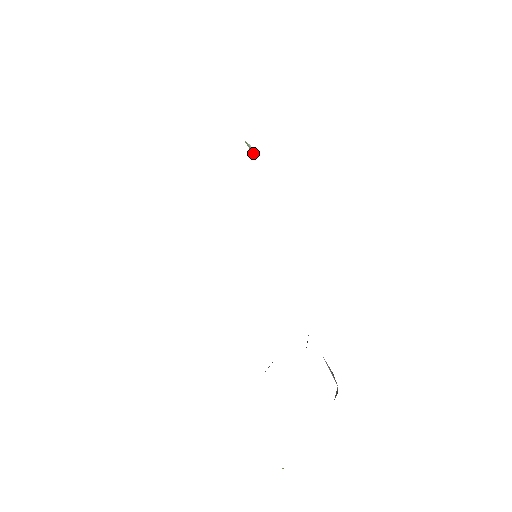
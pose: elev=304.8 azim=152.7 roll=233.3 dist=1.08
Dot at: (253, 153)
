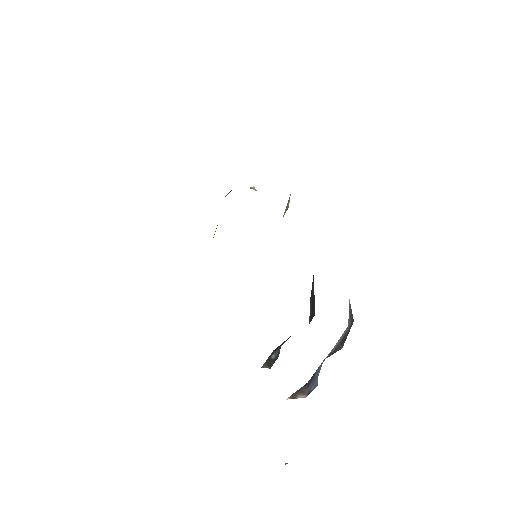
Dot at: (255, 189)
